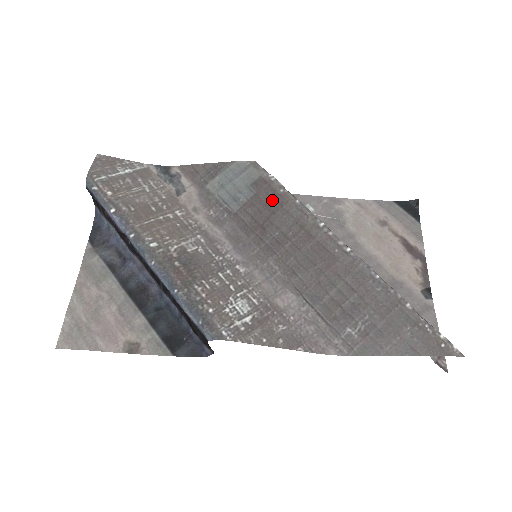
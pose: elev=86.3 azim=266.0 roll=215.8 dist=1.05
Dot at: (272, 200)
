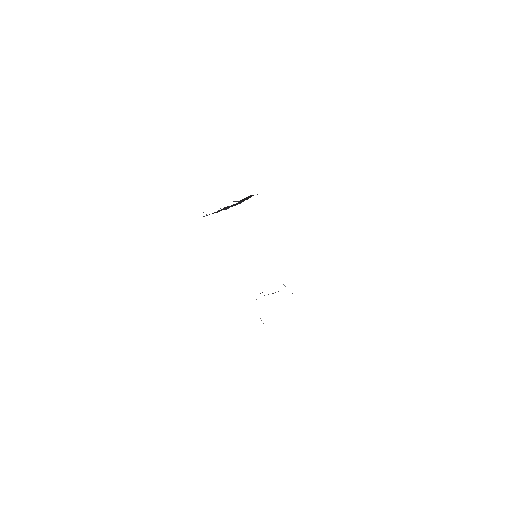
Dot at: occluded
